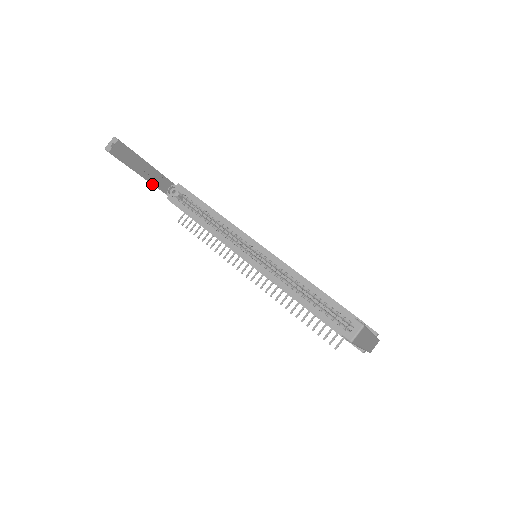
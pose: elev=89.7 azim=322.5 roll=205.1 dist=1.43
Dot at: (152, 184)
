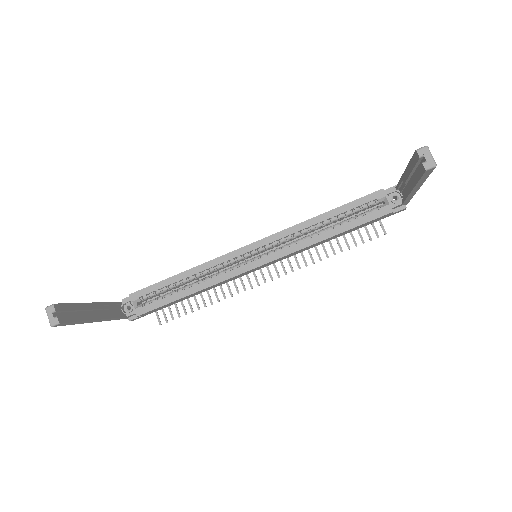
Dot at: occluded
